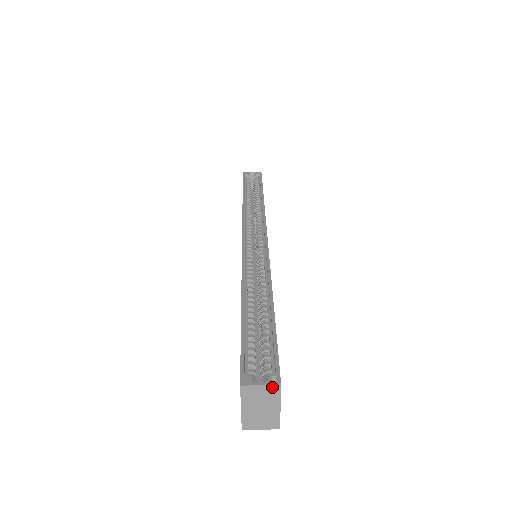
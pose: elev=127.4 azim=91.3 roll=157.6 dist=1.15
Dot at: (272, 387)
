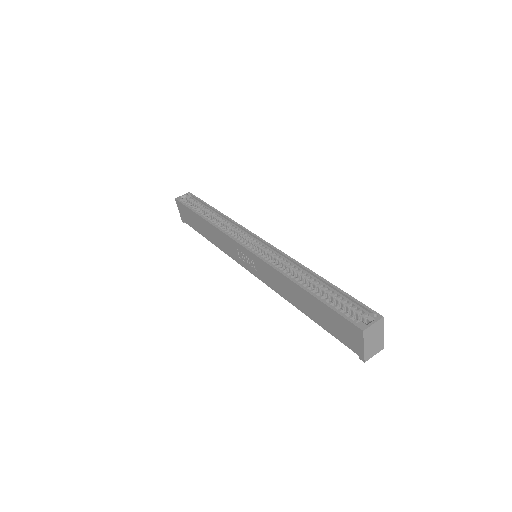
Dot at: (379, 321)
